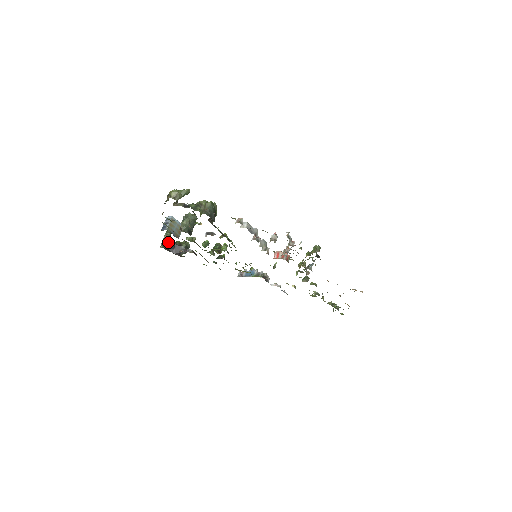
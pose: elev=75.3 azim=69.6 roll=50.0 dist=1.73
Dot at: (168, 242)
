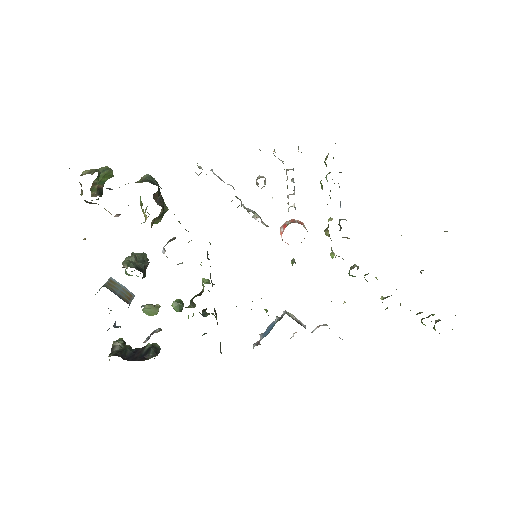
Dot at: occluded
